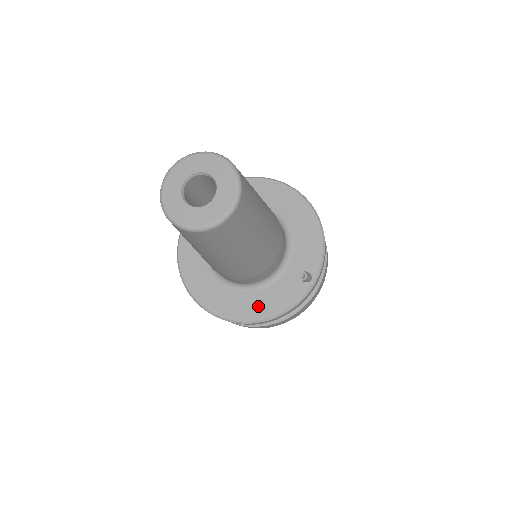
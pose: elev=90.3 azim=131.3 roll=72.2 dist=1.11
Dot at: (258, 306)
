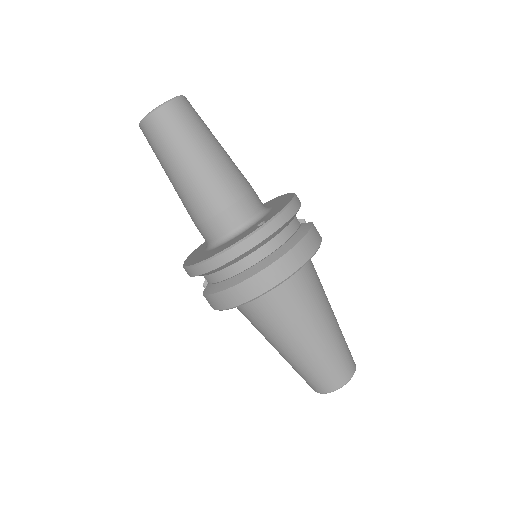
Dot at: (217, 250)
